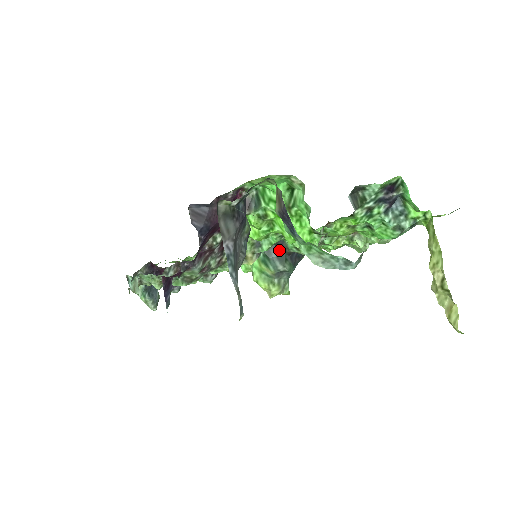
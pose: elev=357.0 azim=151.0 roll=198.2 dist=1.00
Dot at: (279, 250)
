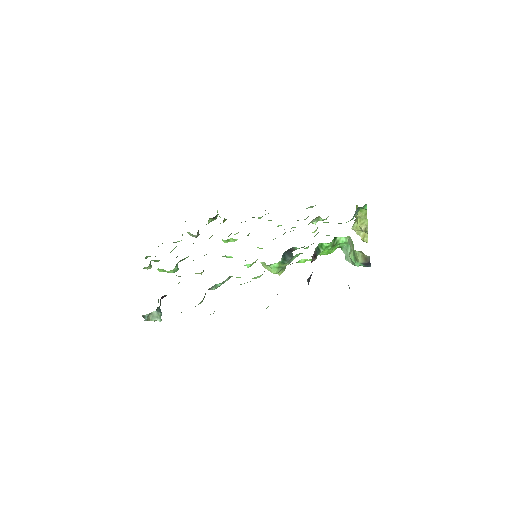
Dot at: (289, 252)
